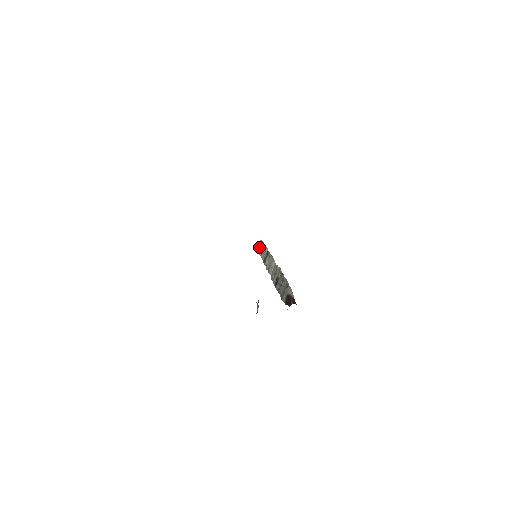
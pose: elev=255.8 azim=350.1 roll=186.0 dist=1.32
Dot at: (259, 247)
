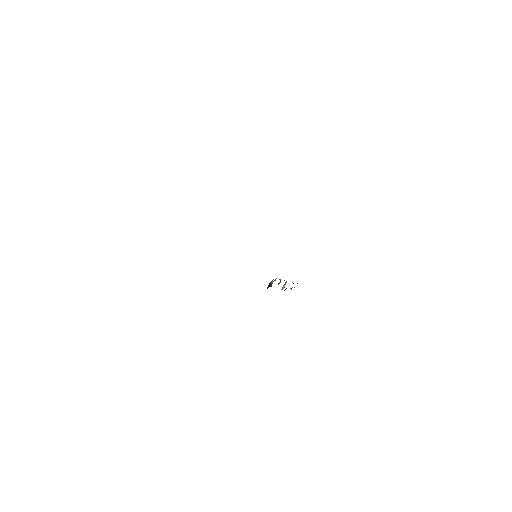
Dot at: occluded
